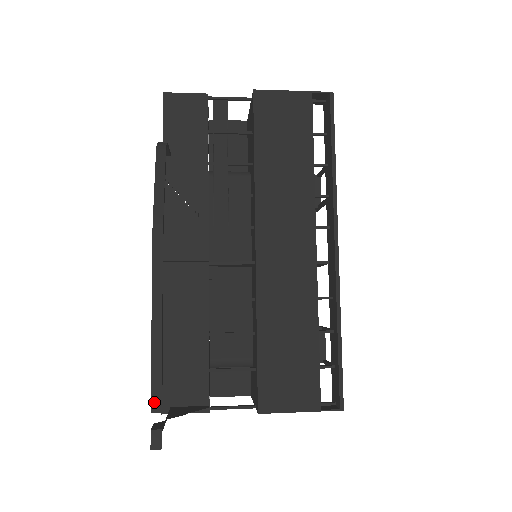
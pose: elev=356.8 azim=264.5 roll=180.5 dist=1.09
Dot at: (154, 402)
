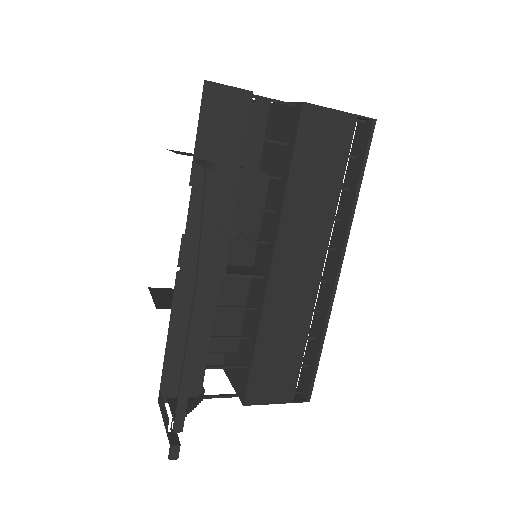
Dot at: (177, 425)
